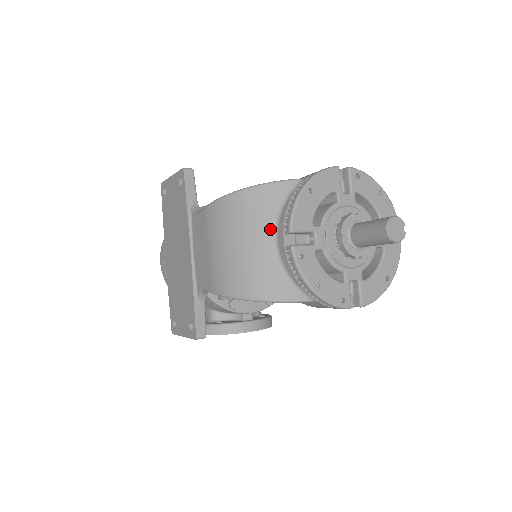
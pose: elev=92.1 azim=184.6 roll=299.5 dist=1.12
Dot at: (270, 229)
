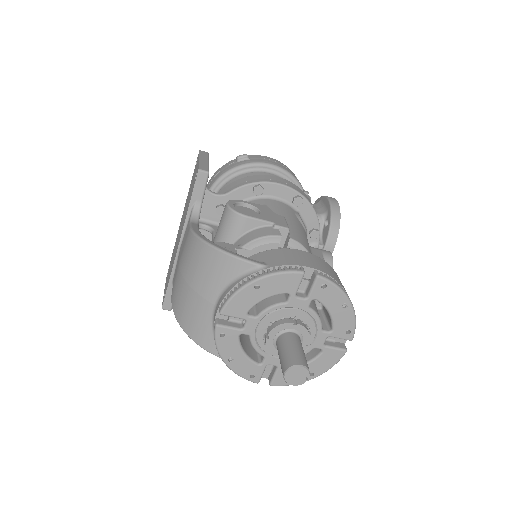
Dot at: (215, 293)
